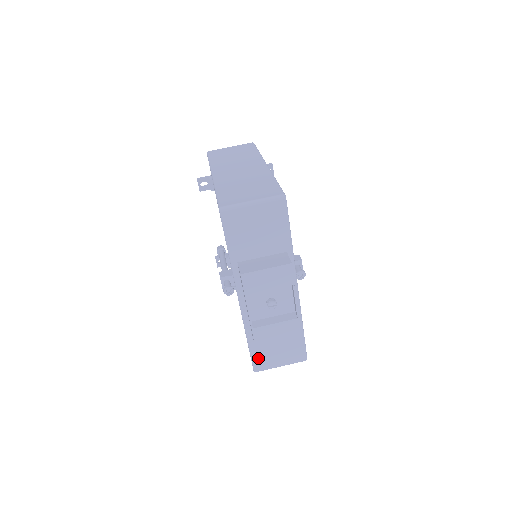
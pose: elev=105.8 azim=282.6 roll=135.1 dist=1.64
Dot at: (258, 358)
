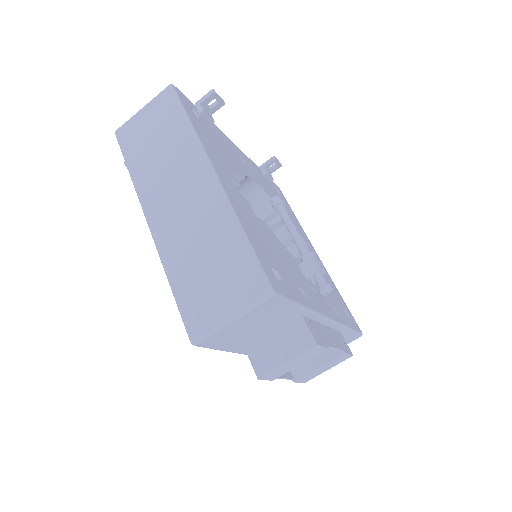
Dot at: occluded
